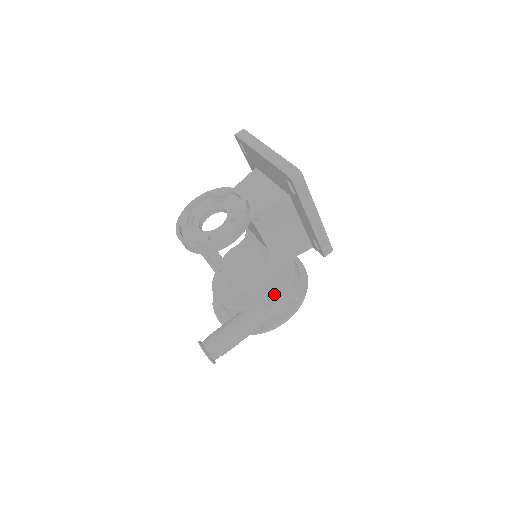
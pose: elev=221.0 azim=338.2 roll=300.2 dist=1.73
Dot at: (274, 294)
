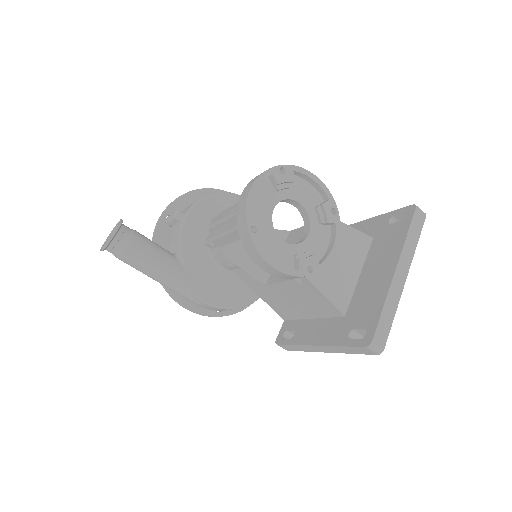
Dot at: (215, 296)
